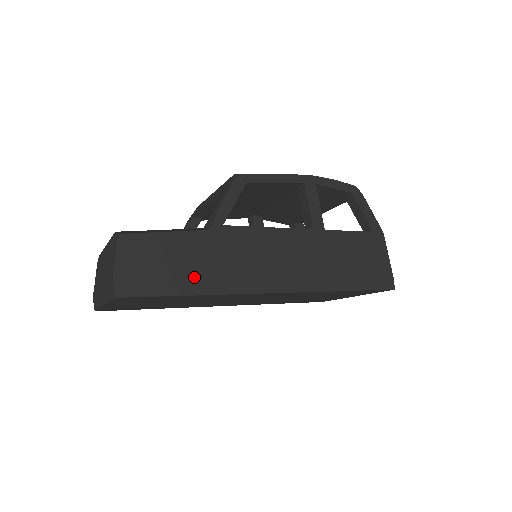
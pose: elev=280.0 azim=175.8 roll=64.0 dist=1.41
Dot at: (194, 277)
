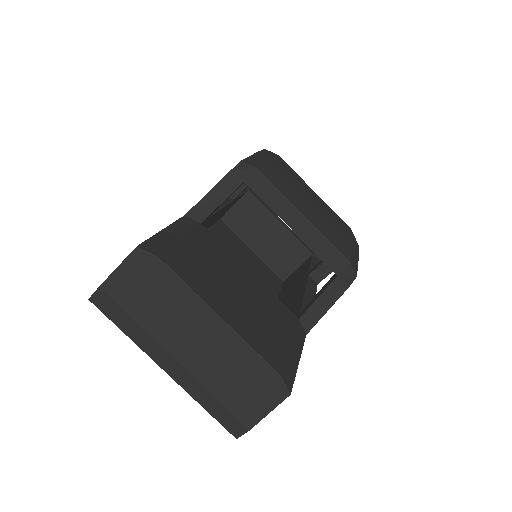
Dot at: occluded
